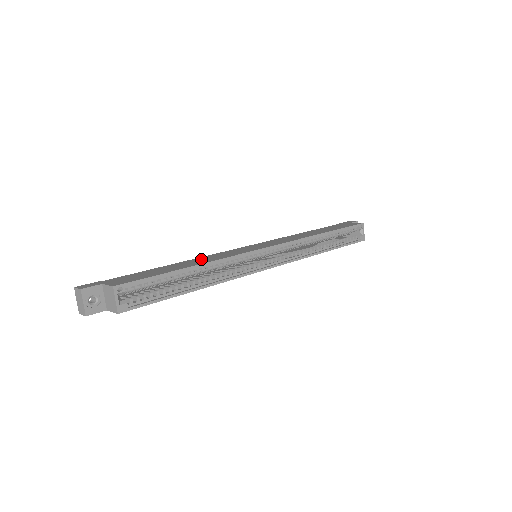
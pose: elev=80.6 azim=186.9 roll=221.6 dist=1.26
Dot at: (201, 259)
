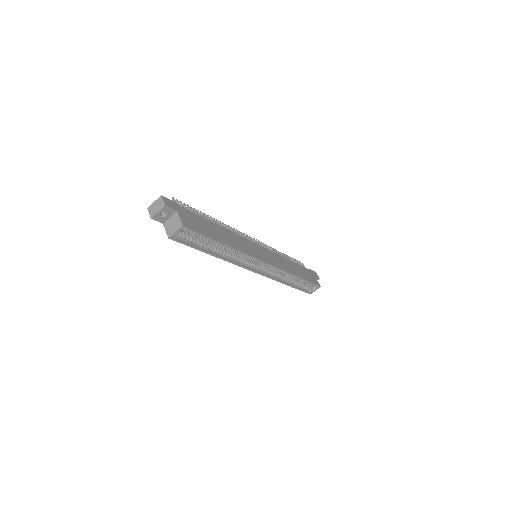
Dot at: (232, 237)
